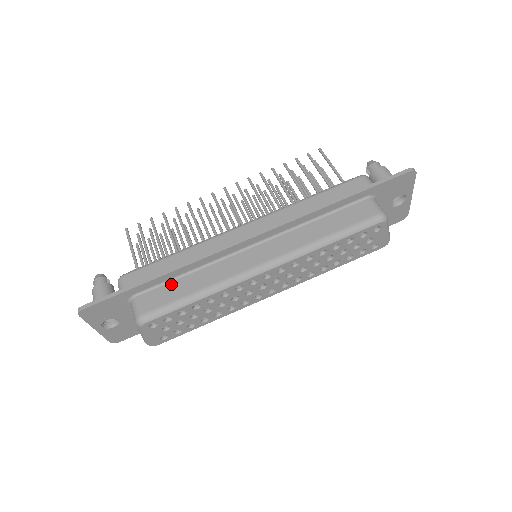
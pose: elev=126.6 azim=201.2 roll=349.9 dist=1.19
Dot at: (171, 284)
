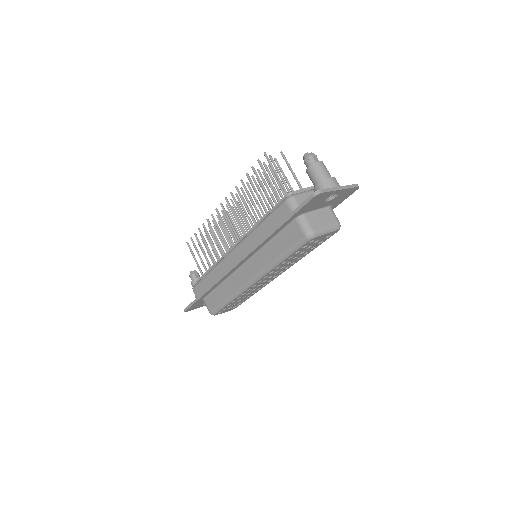
Dot at: (215, 292)
